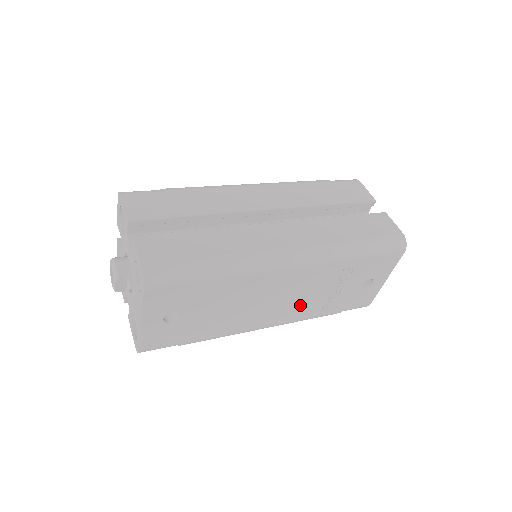
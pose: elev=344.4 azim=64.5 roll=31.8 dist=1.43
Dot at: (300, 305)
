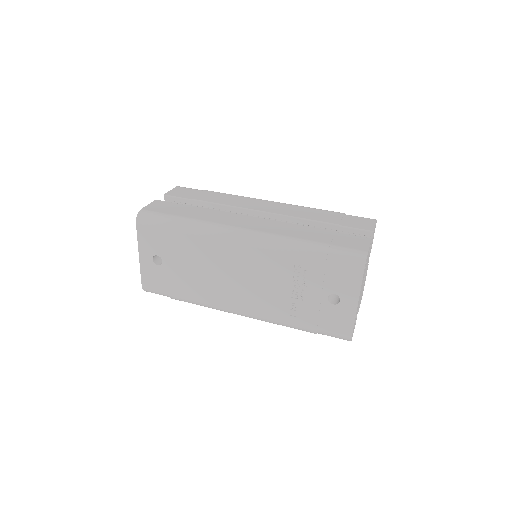
Dot at: (264, 297)
